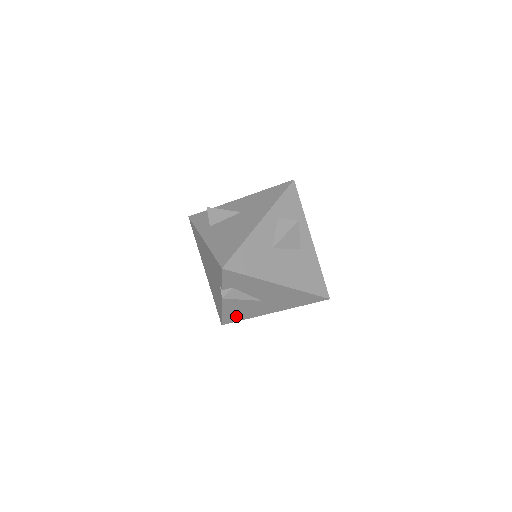
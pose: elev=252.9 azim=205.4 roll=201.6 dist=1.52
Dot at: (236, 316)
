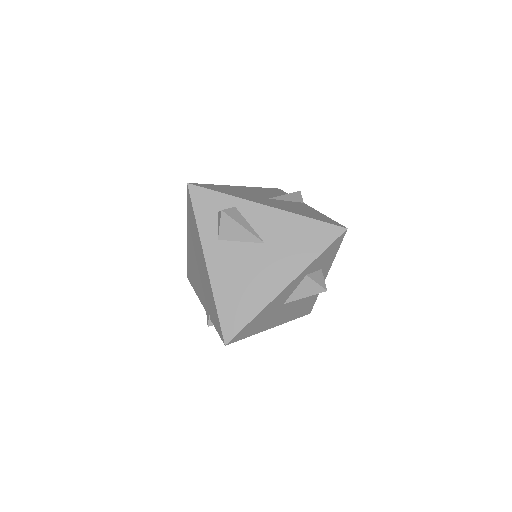
Dot at: occluded
